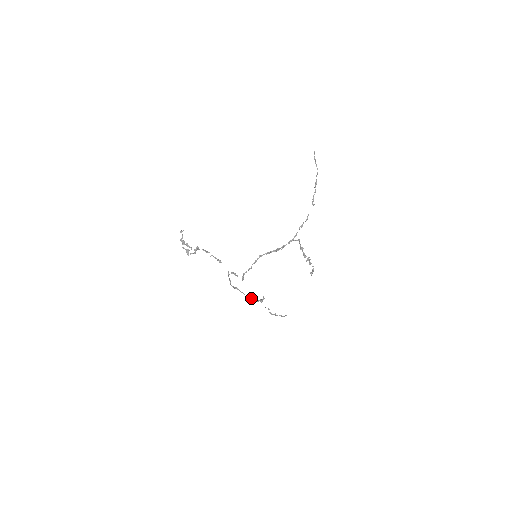
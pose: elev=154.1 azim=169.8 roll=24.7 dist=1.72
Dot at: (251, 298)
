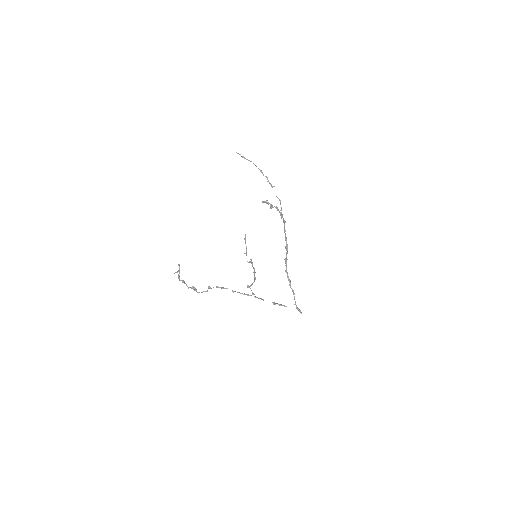
Dot at: (254, 277)
